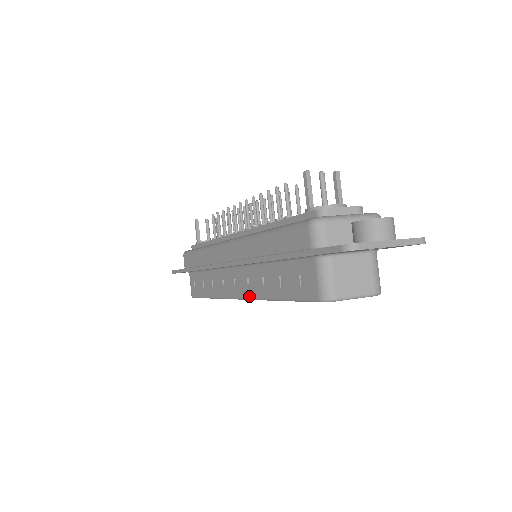
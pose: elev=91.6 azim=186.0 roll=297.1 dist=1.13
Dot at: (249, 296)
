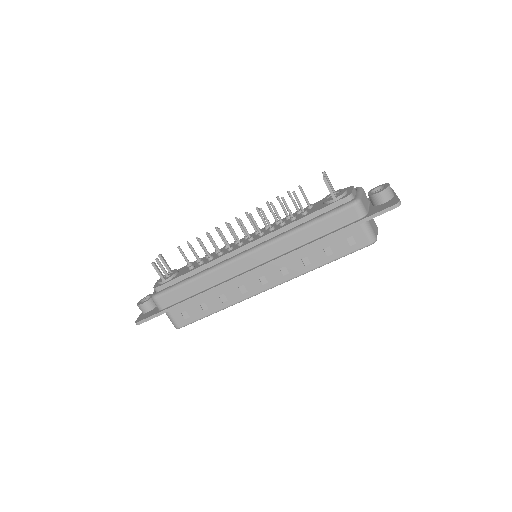
Dot at: (286, 280)
